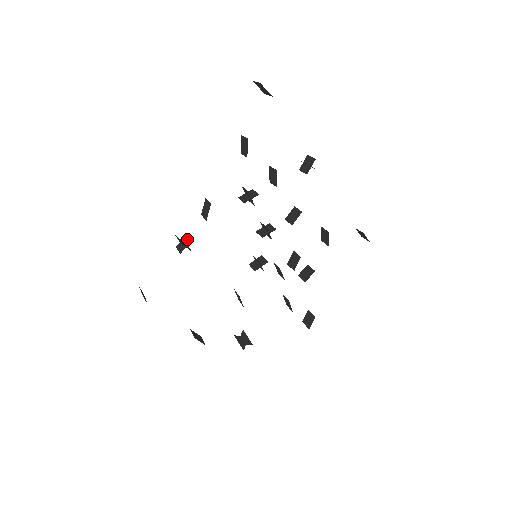
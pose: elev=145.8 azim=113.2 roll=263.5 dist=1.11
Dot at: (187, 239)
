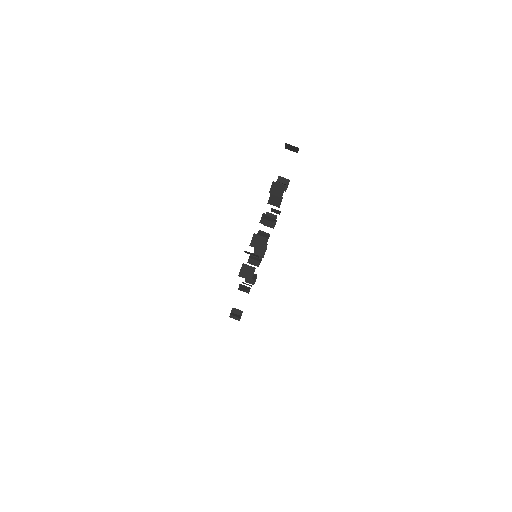
Dot at: (248, 268)
